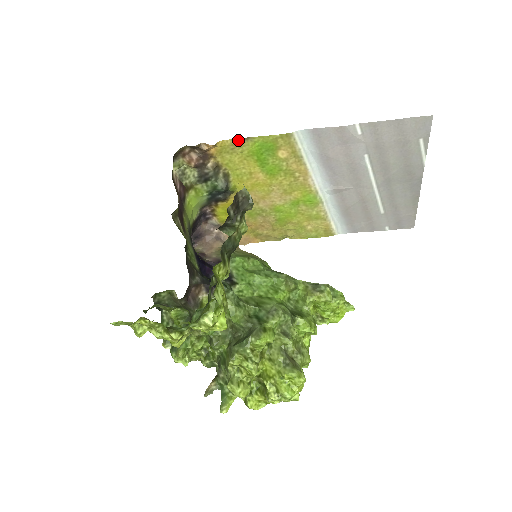
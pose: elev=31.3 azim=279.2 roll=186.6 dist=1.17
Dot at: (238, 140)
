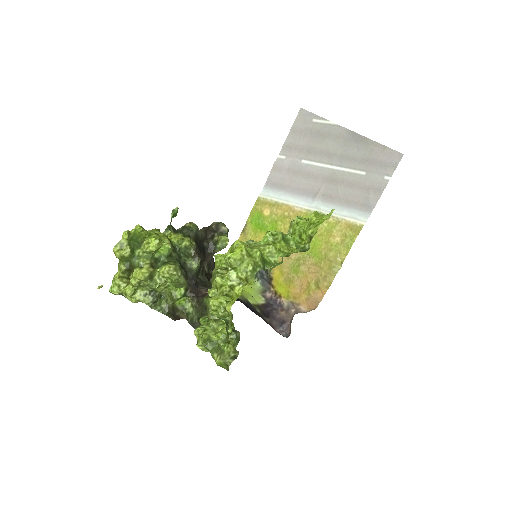
Dot at: (243, 231)
